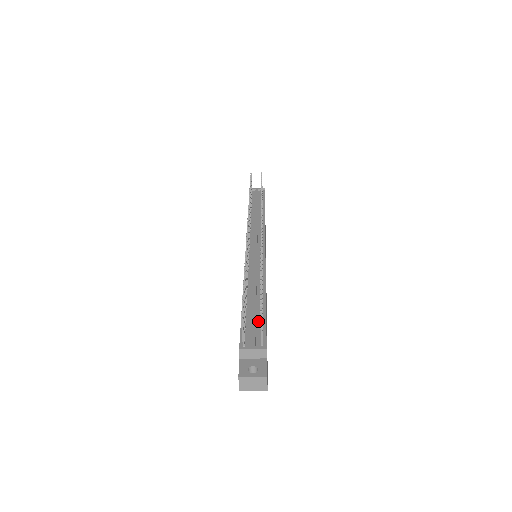
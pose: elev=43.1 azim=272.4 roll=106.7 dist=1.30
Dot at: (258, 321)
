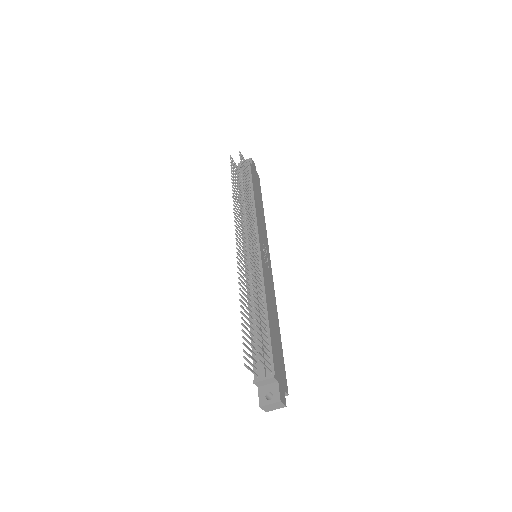
Dot at: (265, 345)
